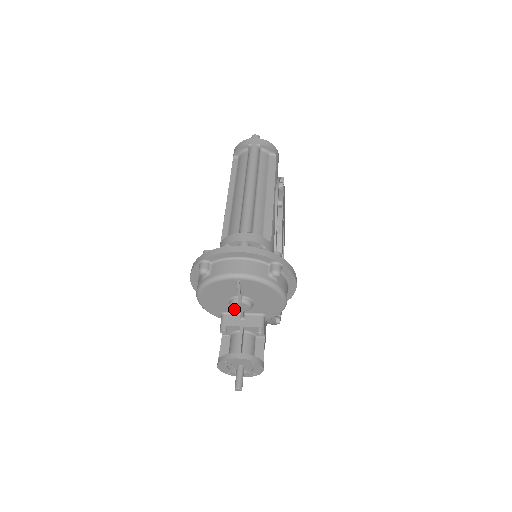
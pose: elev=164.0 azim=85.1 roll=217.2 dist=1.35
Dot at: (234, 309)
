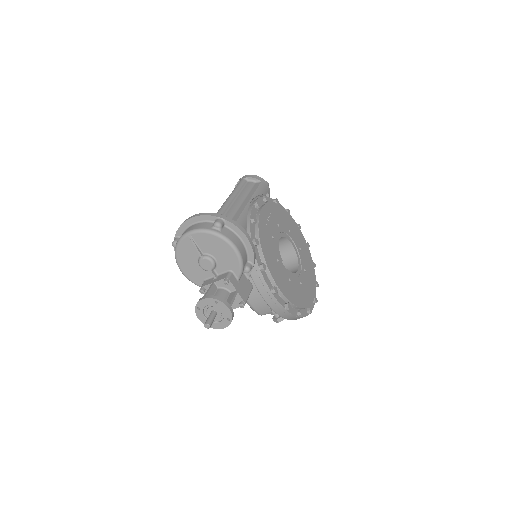
Dot at: (204, 269)
